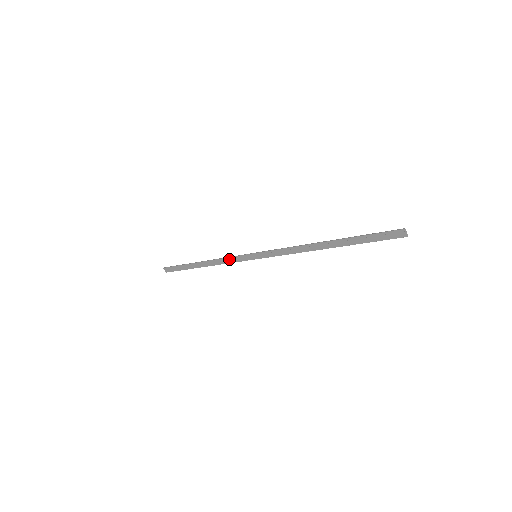
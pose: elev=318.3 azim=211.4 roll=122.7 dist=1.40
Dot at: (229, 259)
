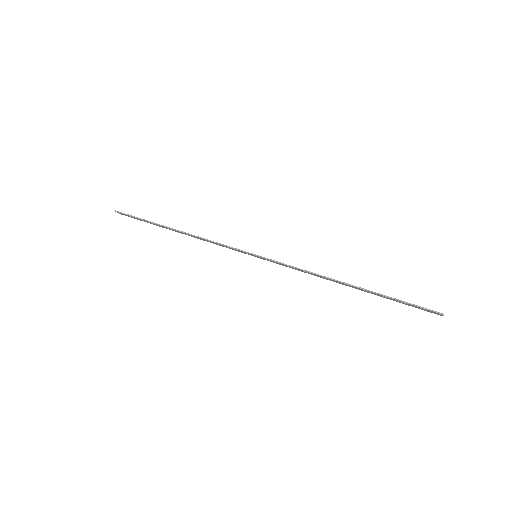
Dot at: (218, 244)
